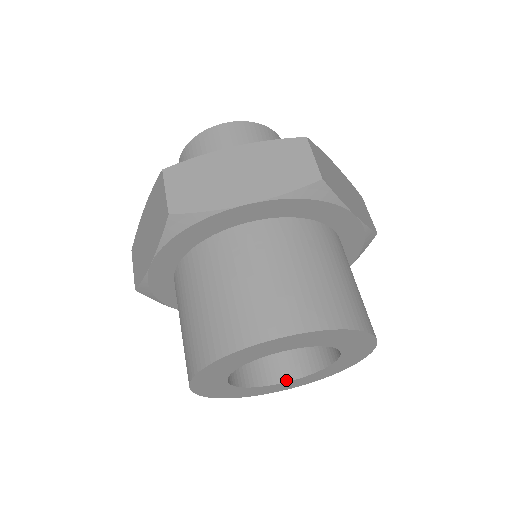
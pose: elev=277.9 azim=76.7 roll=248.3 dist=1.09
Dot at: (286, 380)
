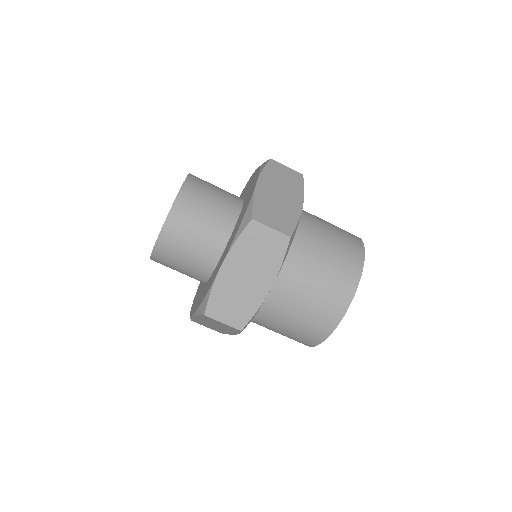
Dot at: occluded
